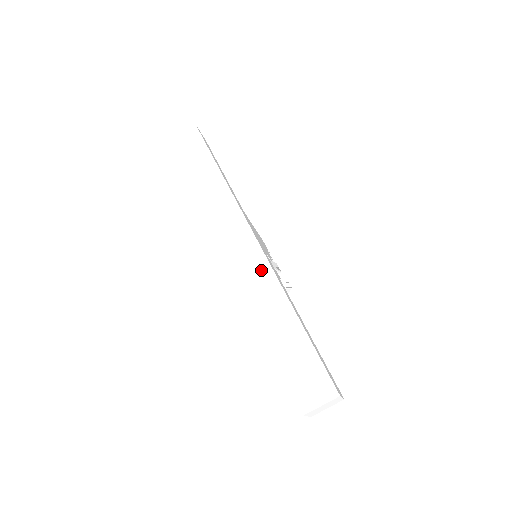
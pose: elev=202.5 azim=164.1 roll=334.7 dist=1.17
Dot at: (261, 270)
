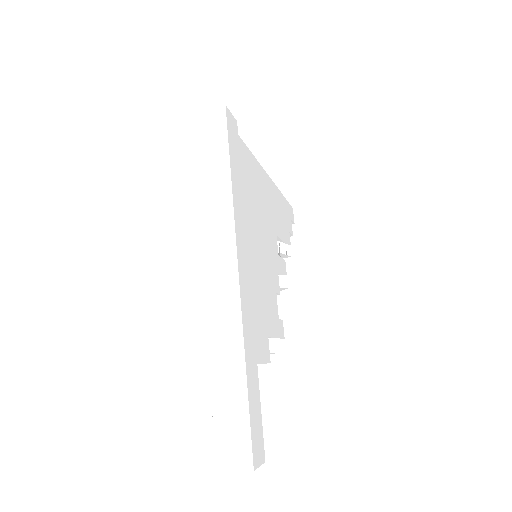
Dot at: (231, 311)
